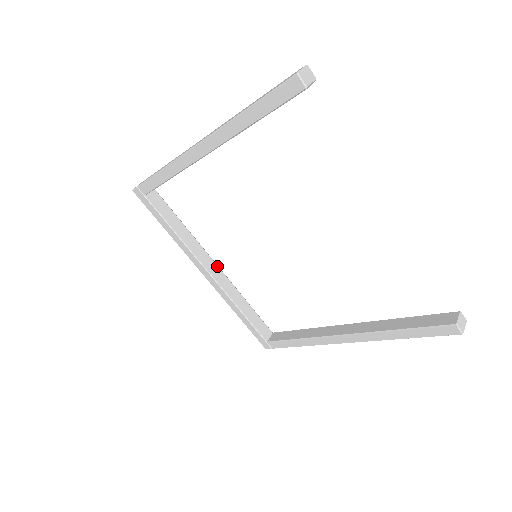
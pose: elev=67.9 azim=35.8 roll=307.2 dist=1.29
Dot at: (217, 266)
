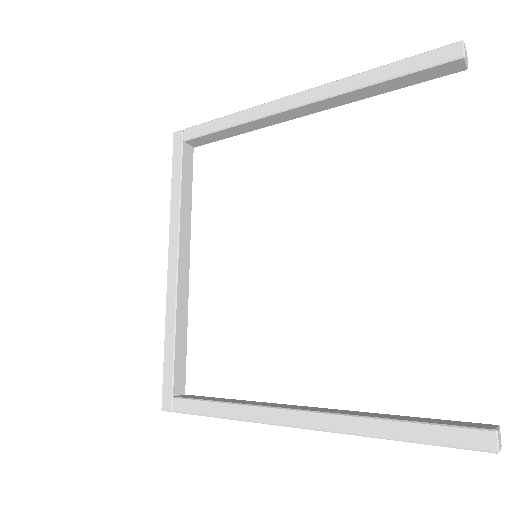
Dot at: (189, 265)
